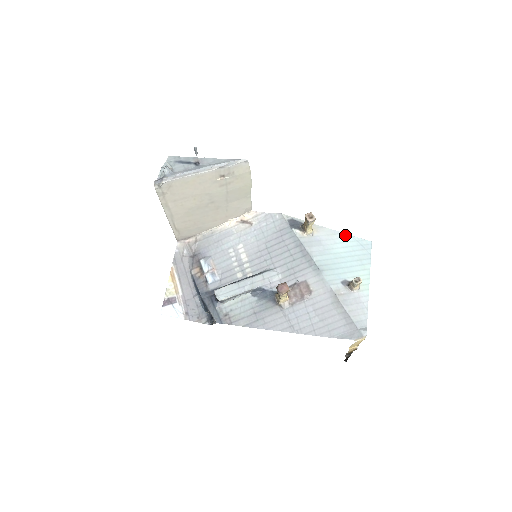
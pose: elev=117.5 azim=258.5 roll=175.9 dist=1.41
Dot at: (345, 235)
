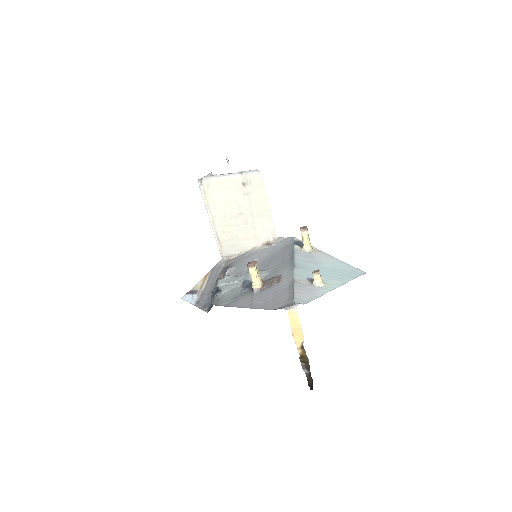
Dot at: (342, 262)
